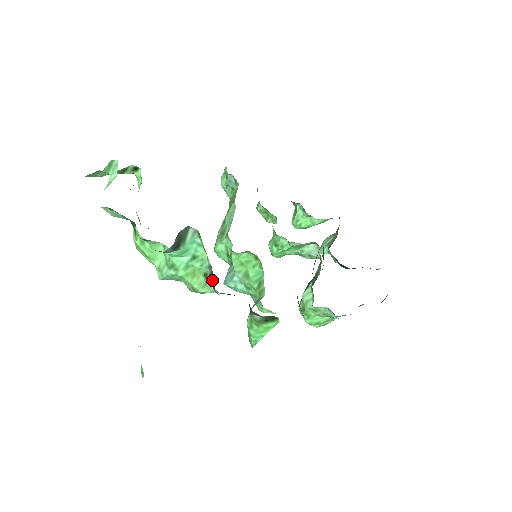
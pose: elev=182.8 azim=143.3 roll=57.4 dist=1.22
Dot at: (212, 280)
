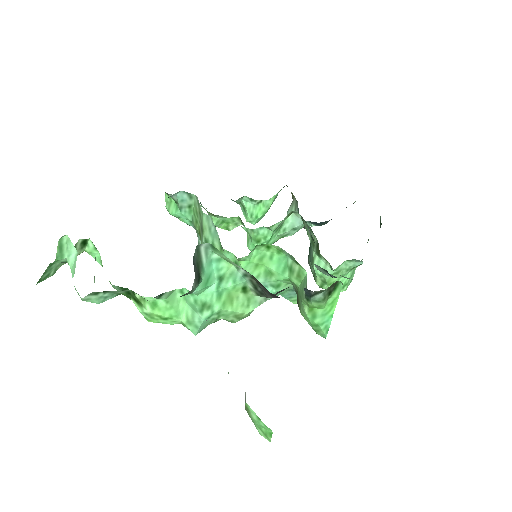
Dot at: (256, 288)
